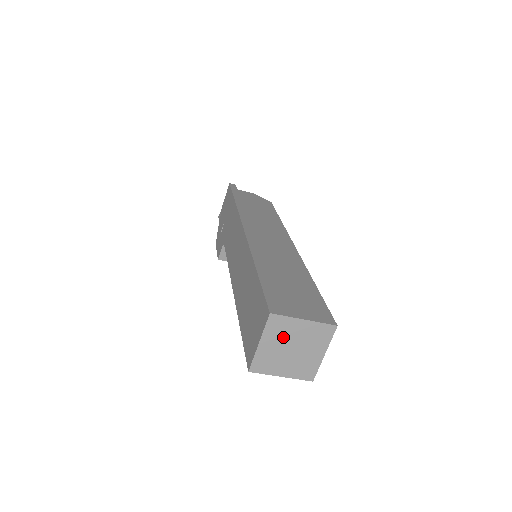
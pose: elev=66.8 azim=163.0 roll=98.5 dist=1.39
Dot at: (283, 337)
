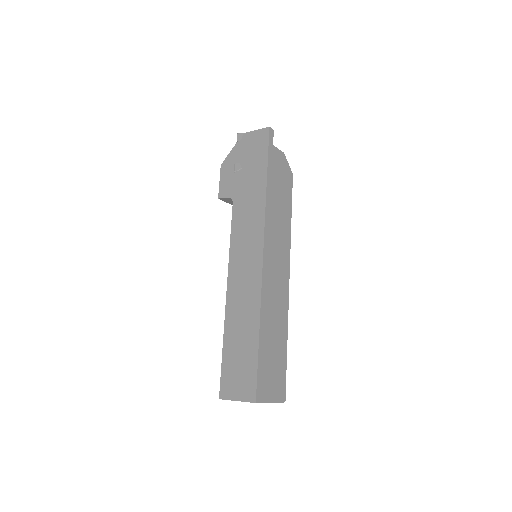
Dot at: occluded
